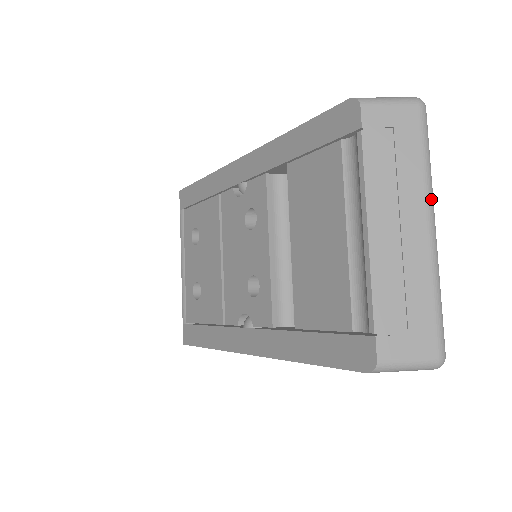
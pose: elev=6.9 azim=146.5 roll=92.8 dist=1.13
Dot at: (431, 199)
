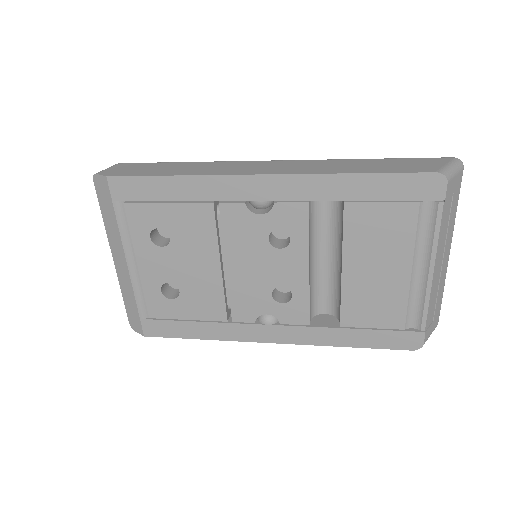
Dot at: (452, 233)
